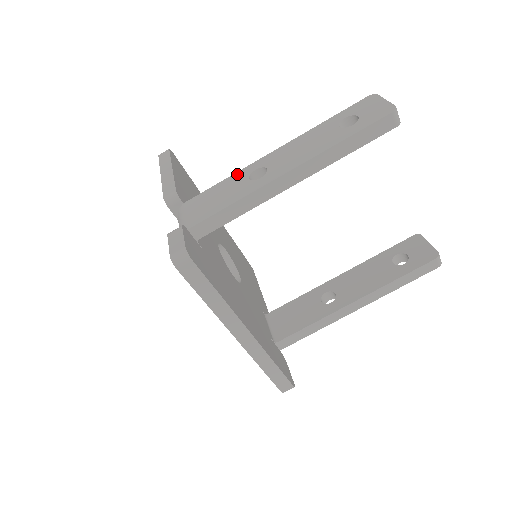
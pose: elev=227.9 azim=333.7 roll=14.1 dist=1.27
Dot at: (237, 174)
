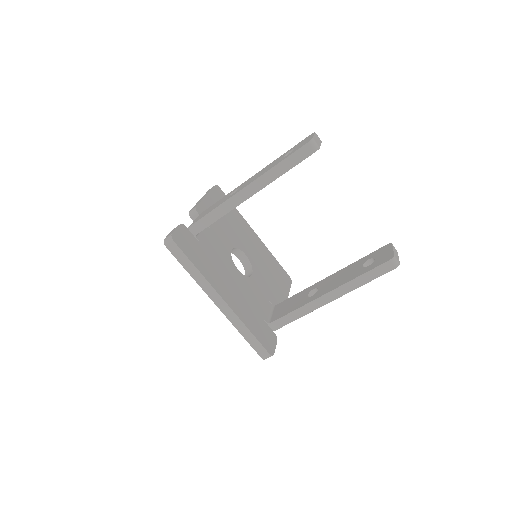
Dot at: (228, 194)
